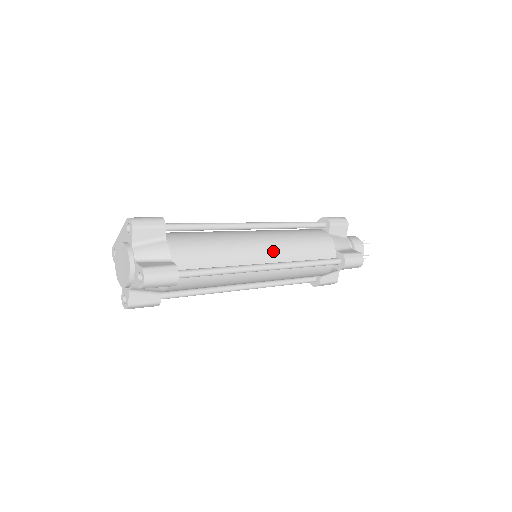
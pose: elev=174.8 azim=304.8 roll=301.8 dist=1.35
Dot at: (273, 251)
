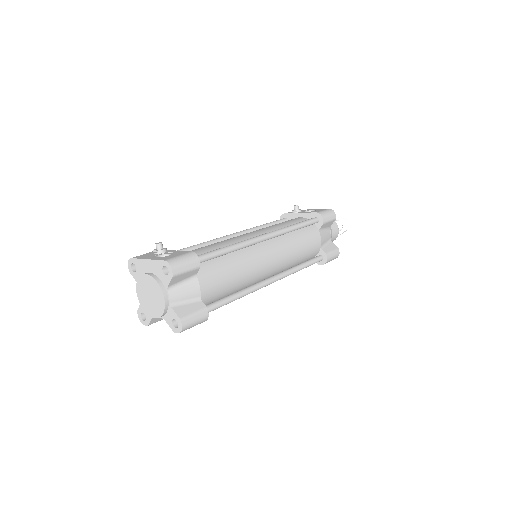
Dot at: (277, 264)
